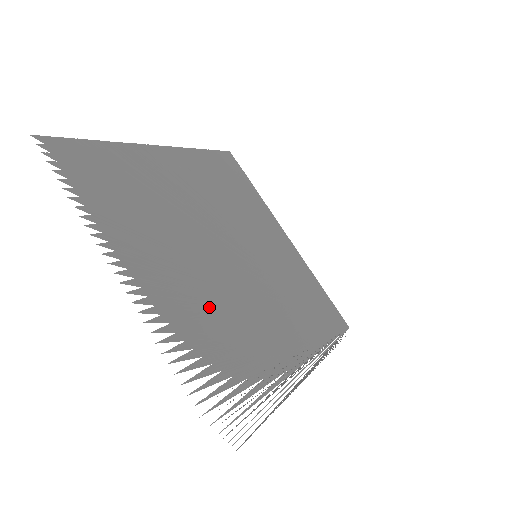
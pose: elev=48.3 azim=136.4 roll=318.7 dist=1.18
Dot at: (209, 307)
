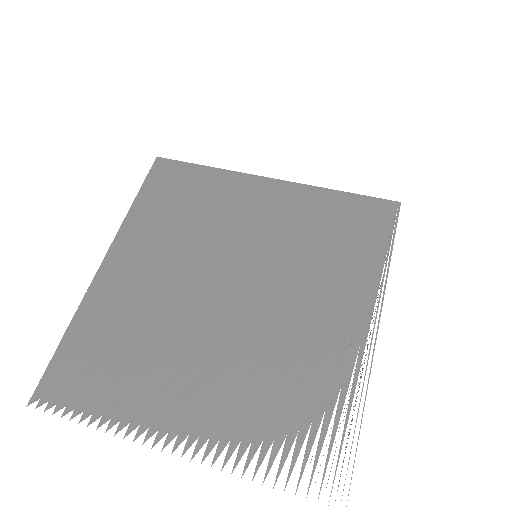
Dot at: (249, 381)
